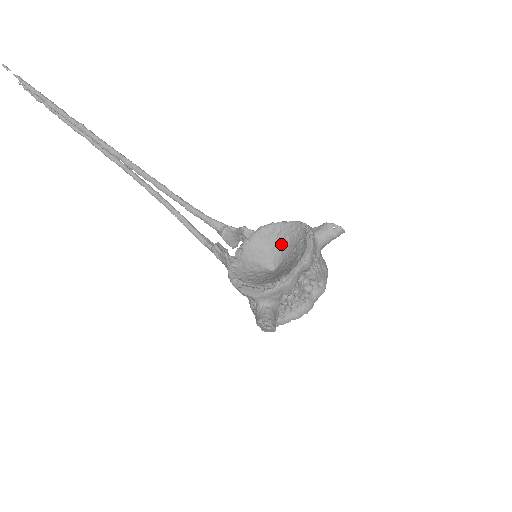
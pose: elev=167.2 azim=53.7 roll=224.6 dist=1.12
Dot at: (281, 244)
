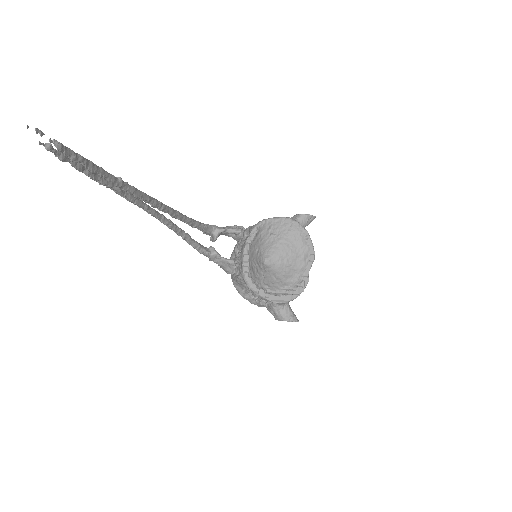
Dot at: (273, 240)
